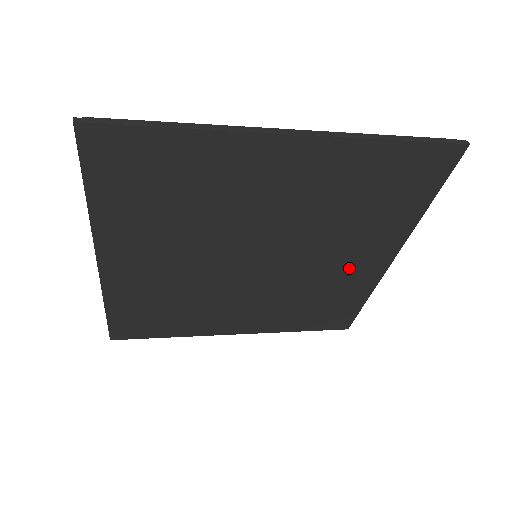
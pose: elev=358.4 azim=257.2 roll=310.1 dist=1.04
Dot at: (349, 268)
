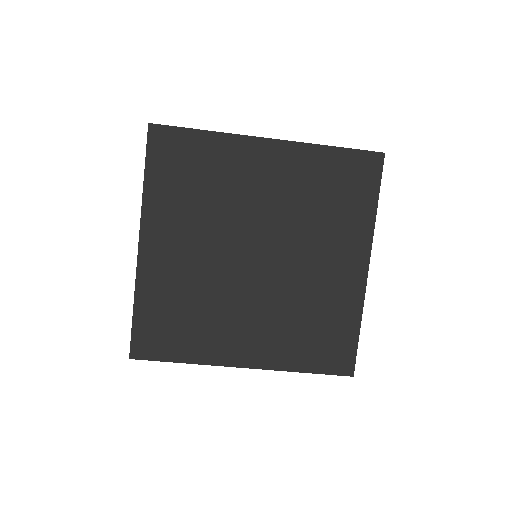
Dot at: (333, 276)
